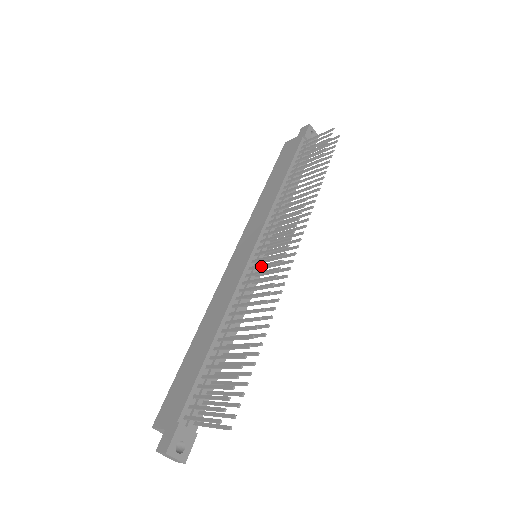
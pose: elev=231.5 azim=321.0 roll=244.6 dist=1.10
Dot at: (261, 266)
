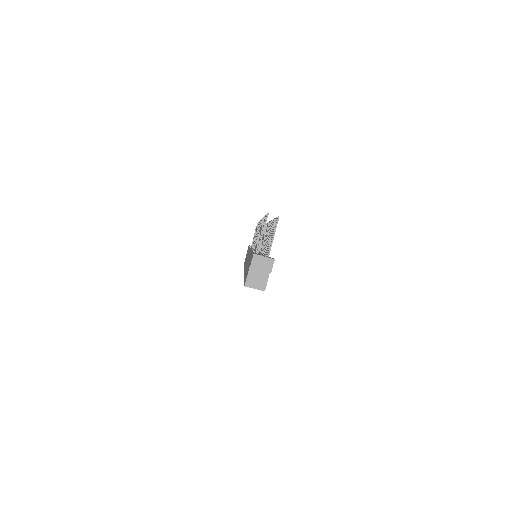
Dot at: (256, 238)
